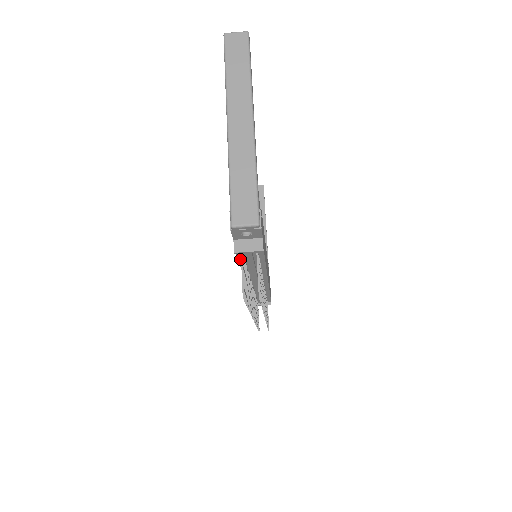
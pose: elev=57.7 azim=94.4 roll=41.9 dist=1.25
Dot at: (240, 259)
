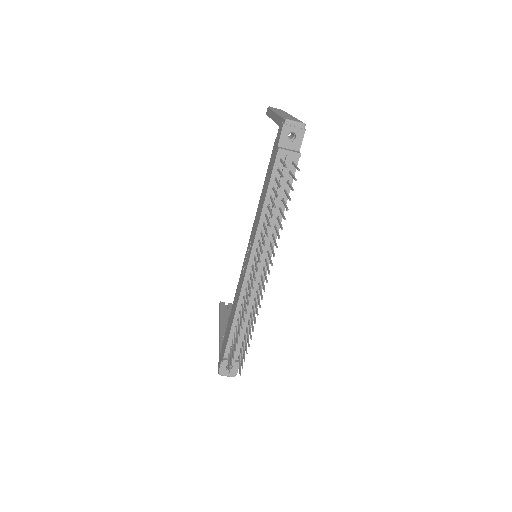
Dot at: (272, 179)
